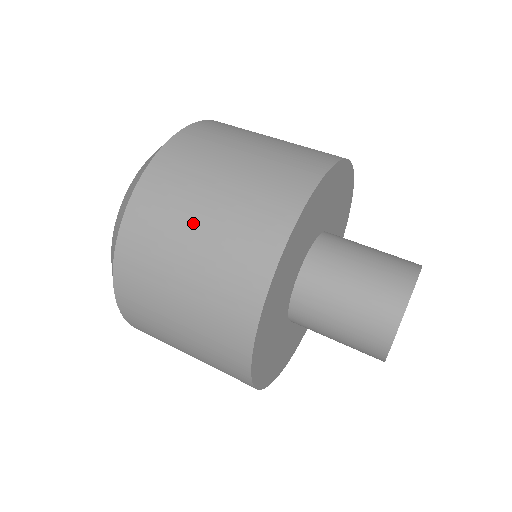
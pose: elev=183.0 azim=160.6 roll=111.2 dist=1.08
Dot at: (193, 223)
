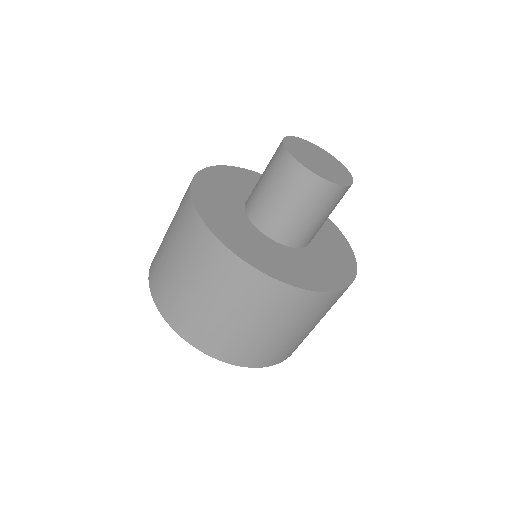
Dot at: (167, 231)
